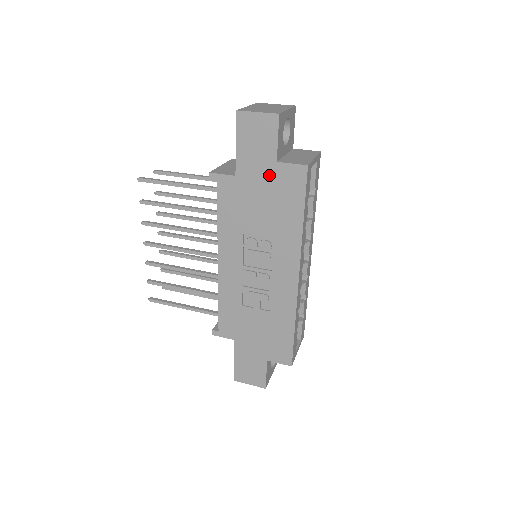
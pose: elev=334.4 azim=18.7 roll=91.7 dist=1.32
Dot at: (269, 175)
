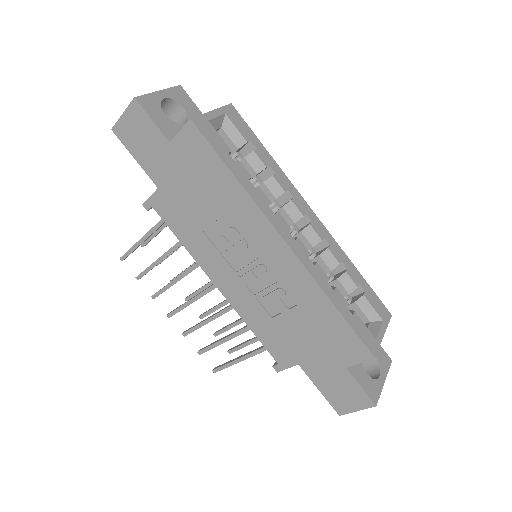
Dot at: (176, 161)
